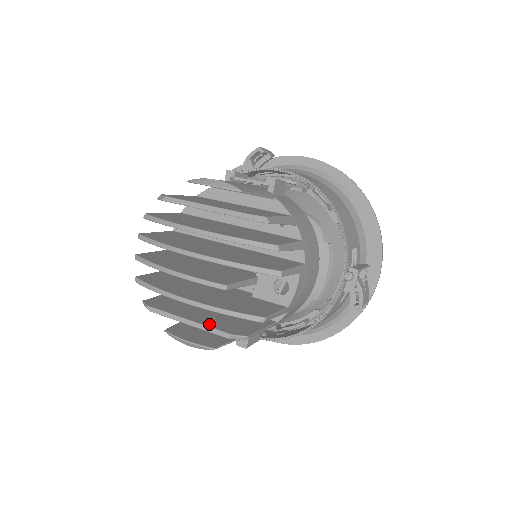
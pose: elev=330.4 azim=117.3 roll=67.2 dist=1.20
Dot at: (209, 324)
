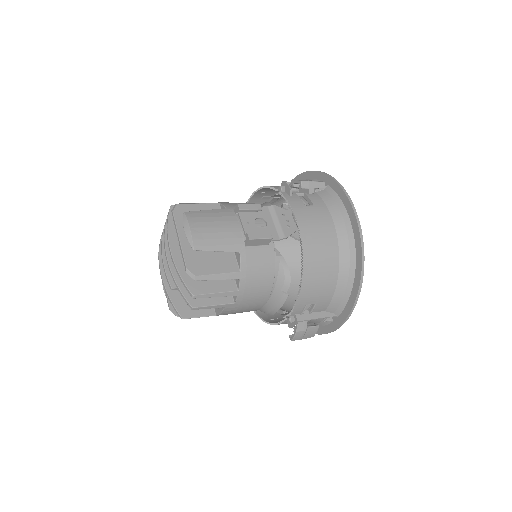
Dot at: occluded
